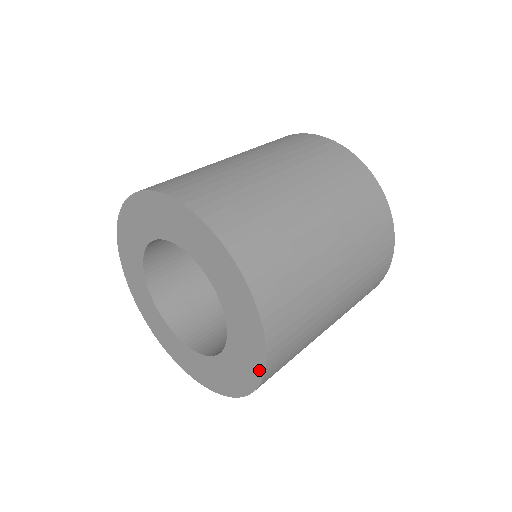
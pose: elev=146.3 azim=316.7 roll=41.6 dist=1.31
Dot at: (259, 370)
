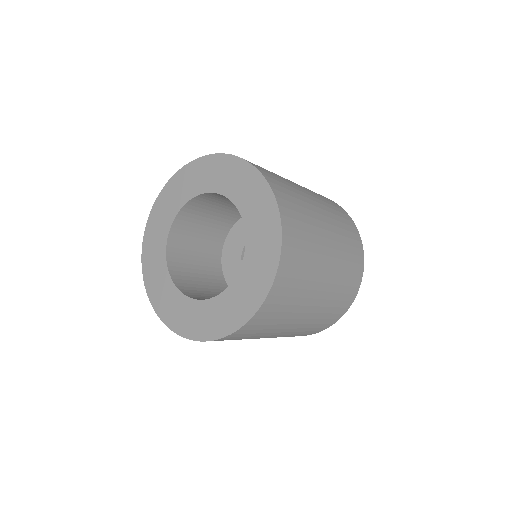
Dot at: (255, 175)
